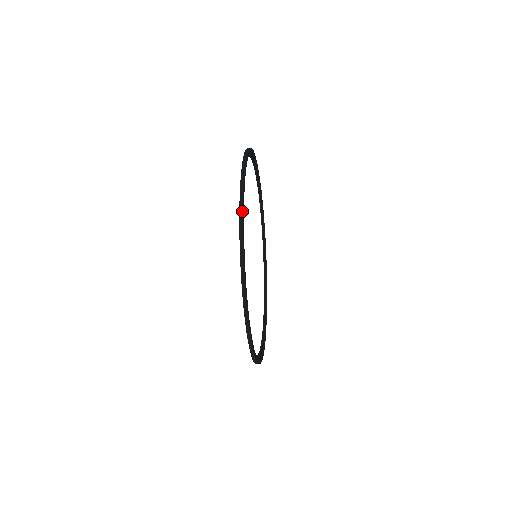
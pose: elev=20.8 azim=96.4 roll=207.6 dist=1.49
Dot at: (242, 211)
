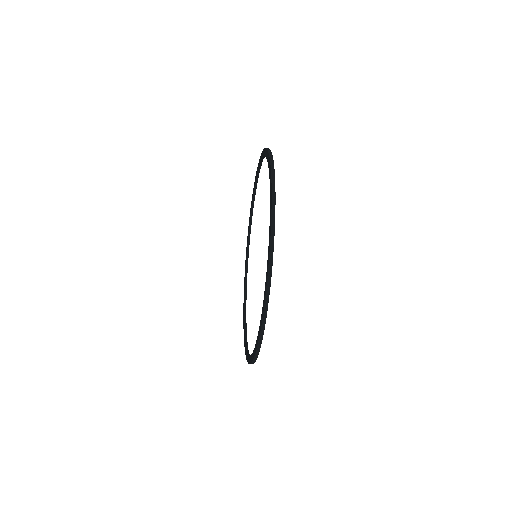
Dot at: (269, 288)
